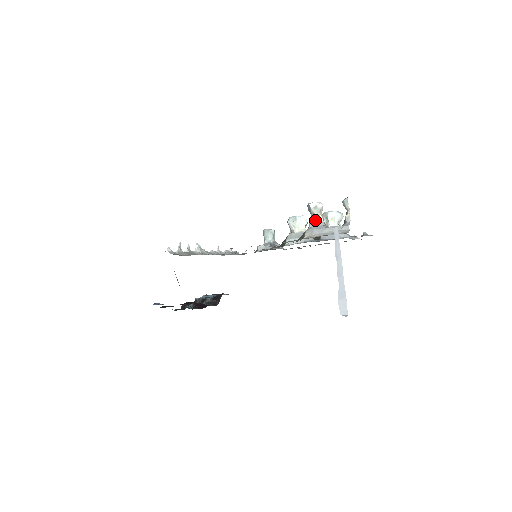
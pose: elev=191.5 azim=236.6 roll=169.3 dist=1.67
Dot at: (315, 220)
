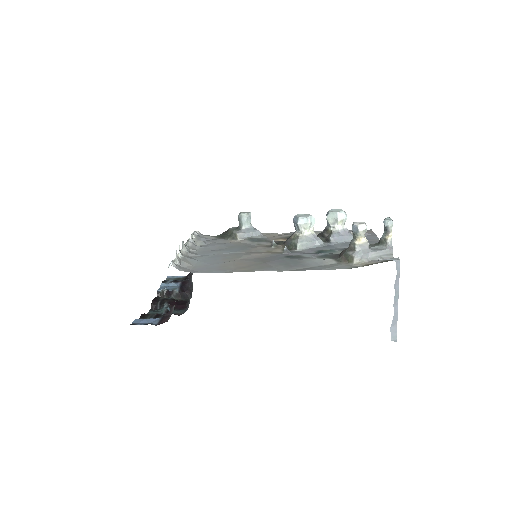
Dot at: (362, 243)
